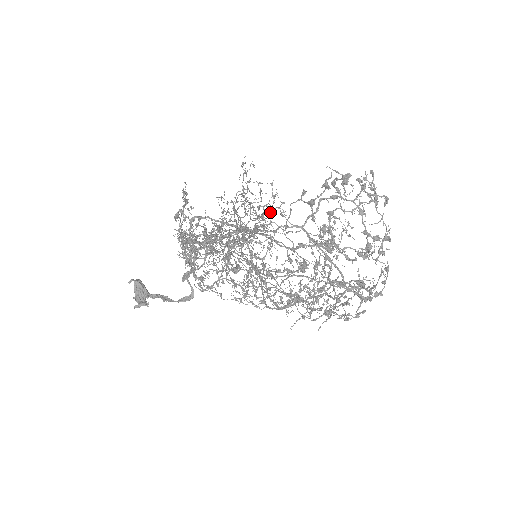
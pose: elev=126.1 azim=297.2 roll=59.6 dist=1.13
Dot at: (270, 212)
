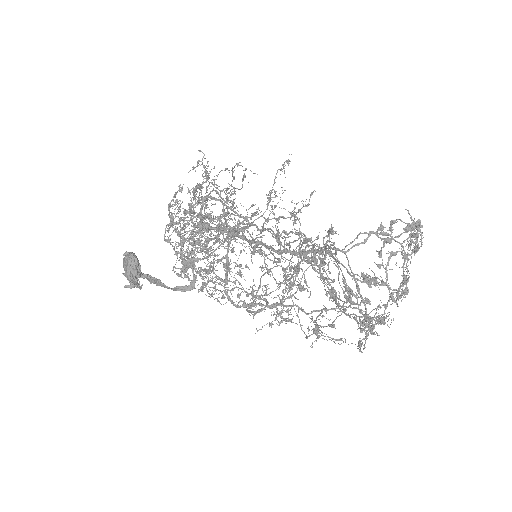
Dot at: (289, 217)
